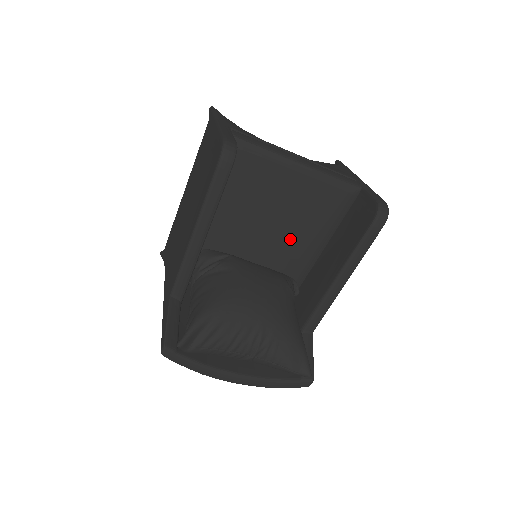
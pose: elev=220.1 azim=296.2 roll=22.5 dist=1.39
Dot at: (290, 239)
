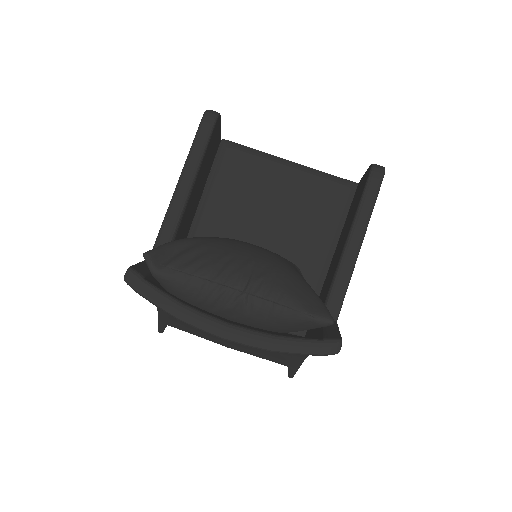
Dot at: (292, 237)
